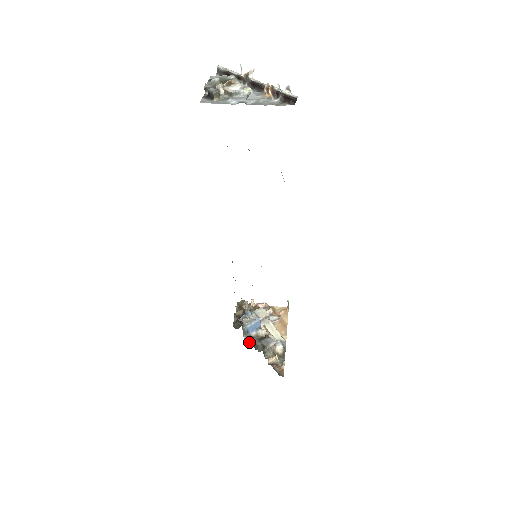
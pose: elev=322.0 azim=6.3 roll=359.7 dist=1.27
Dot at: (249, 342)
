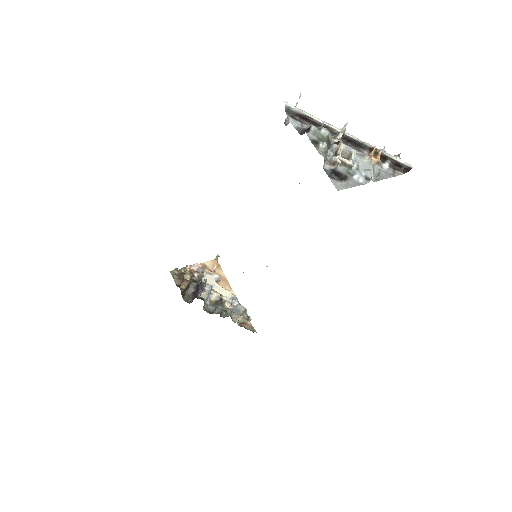
Dot at: (210, 312)
